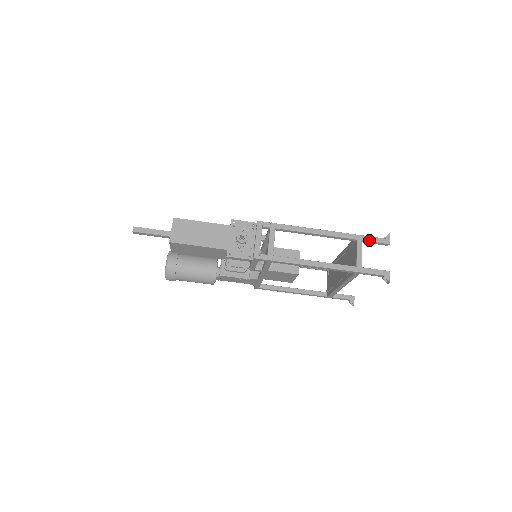
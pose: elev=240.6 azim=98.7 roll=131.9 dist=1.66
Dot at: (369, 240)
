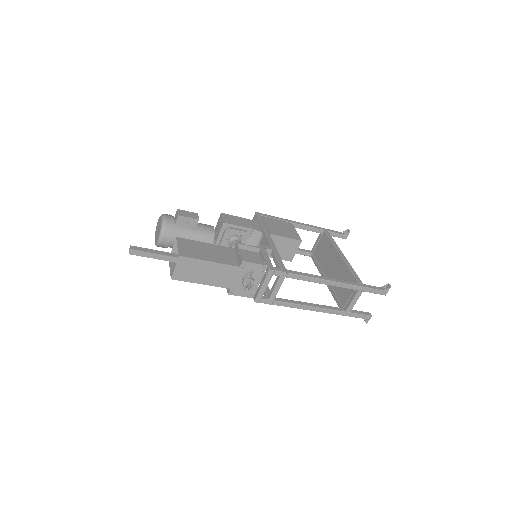
Dot at: (369, 292)
